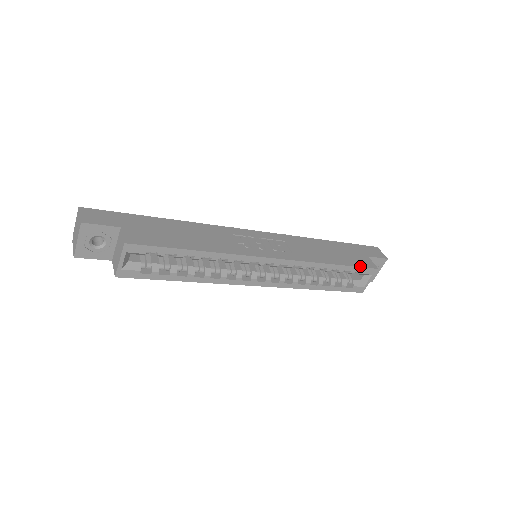
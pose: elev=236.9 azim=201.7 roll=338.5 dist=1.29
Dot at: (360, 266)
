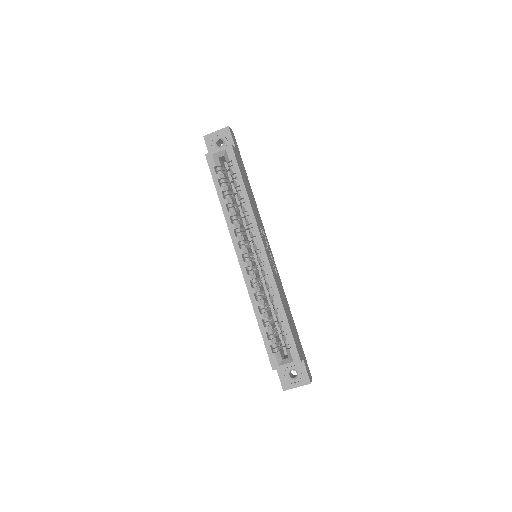
Dot at: (295, 341)
